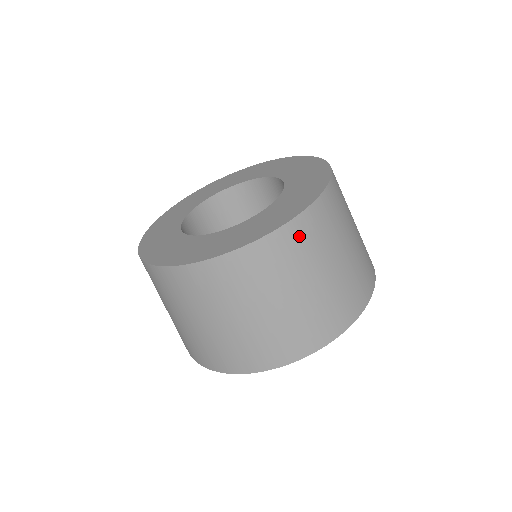
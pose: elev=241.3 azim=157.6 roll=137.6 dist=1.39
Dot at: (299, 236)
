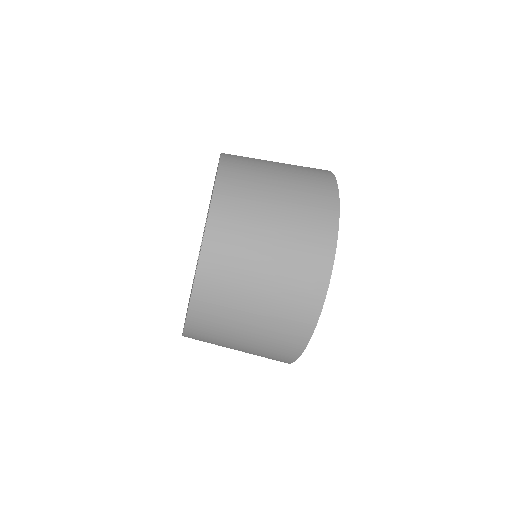
Dot at: (204, 315)
